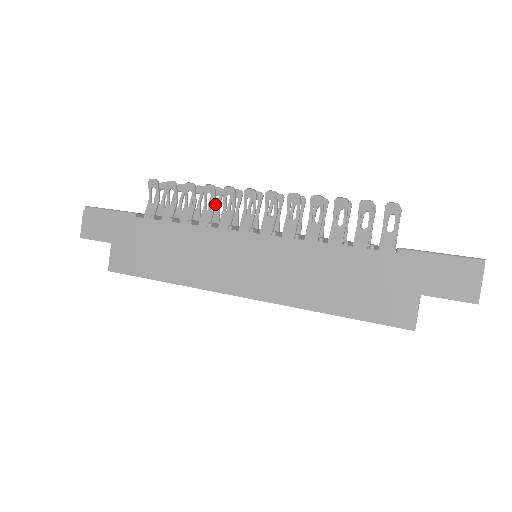
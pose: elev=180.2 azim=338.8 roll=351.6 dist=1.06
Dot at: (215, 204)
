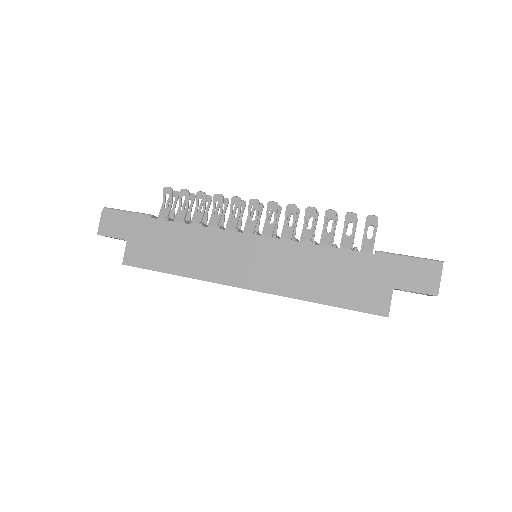
Dot at: (222, 211)
